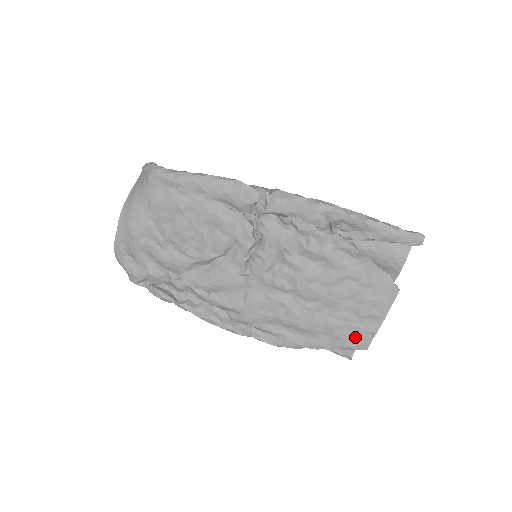
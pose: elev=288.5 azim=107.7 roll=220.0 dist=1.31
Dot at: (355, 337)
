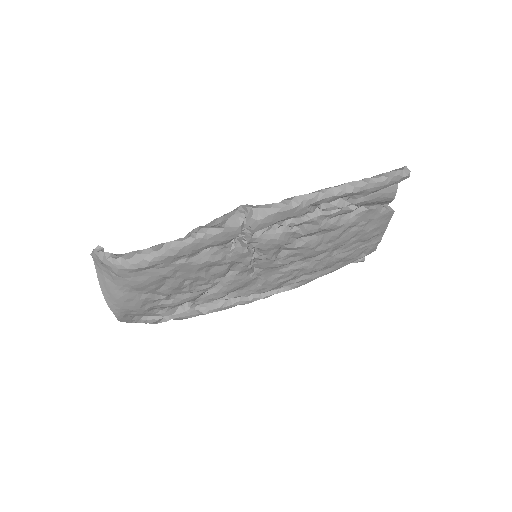
Dot at: (364, 251)
